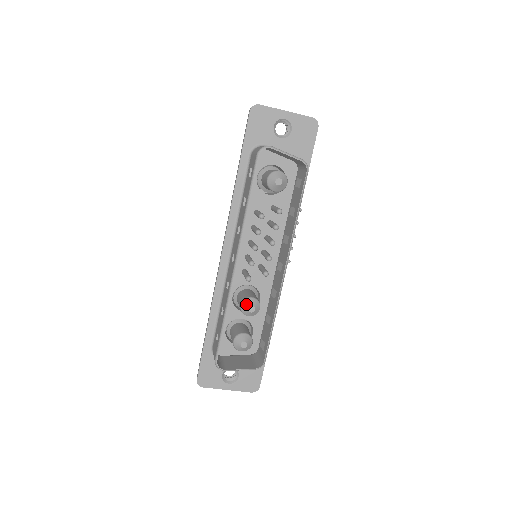
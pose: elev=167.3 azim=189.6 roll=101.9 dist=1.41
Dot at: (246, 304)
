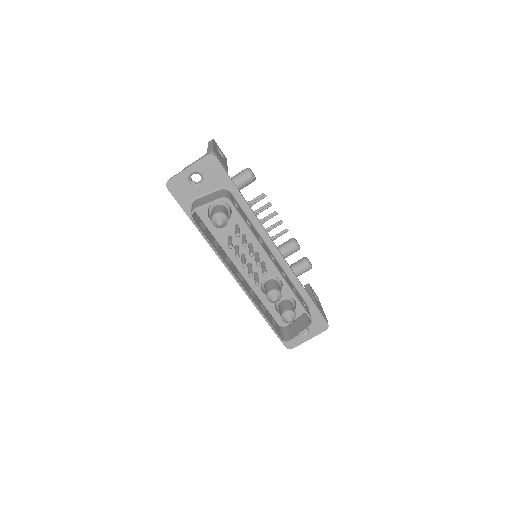
Dot at: (269, 298)
